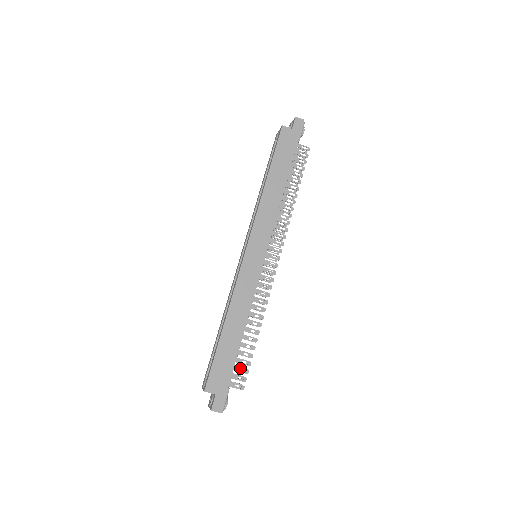
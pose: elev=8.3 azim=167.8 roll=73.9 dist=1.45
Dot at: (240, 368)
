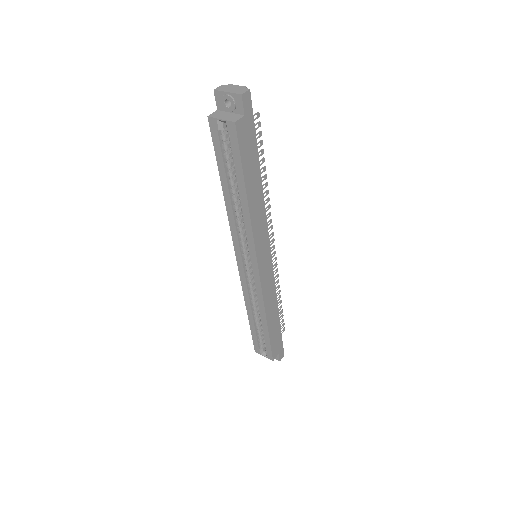
Dot at: occluded
